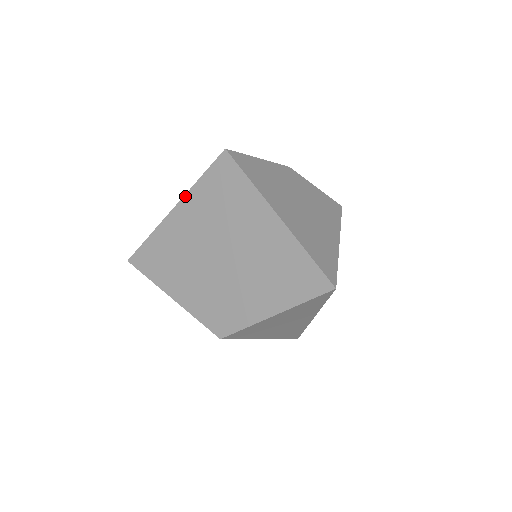
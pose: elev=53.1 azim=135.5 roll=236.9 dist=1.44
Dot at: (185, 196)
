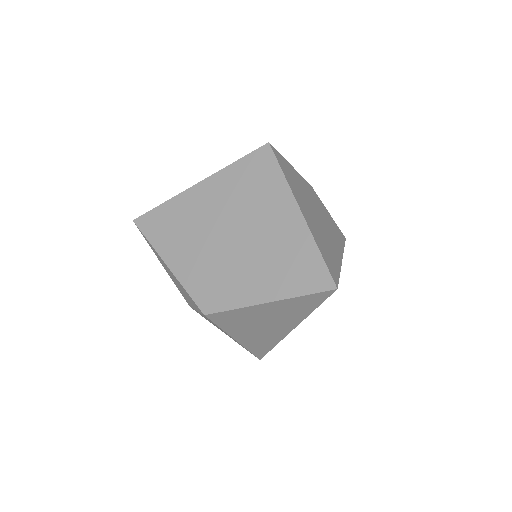
Dot at: (215, 174)
